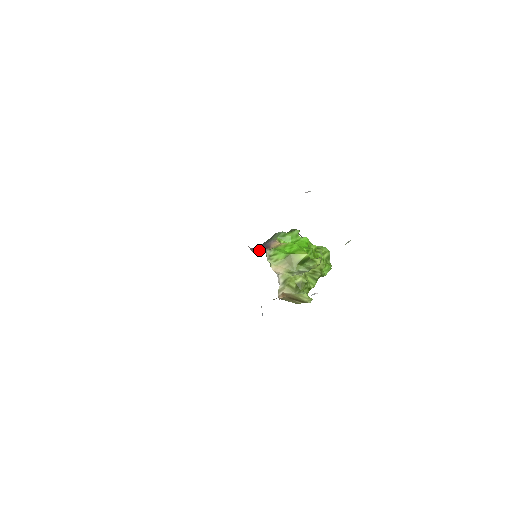
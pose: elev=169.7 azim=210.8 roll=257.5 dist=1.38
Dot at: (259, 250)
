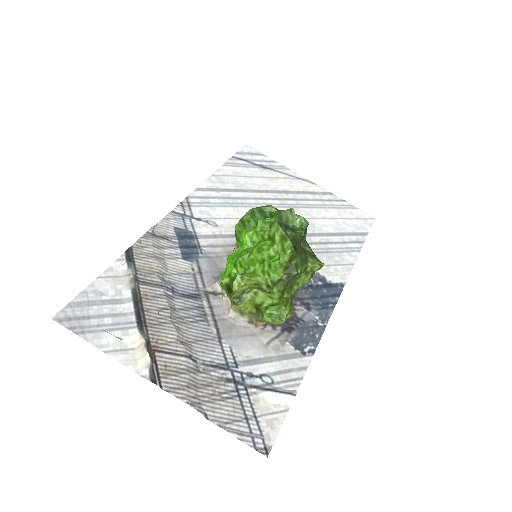
Dot at: occluded
